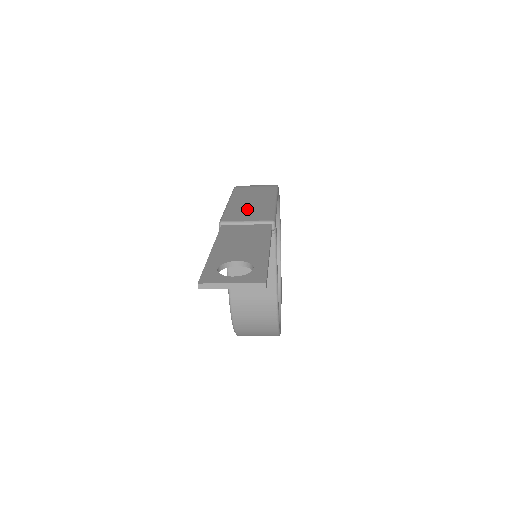
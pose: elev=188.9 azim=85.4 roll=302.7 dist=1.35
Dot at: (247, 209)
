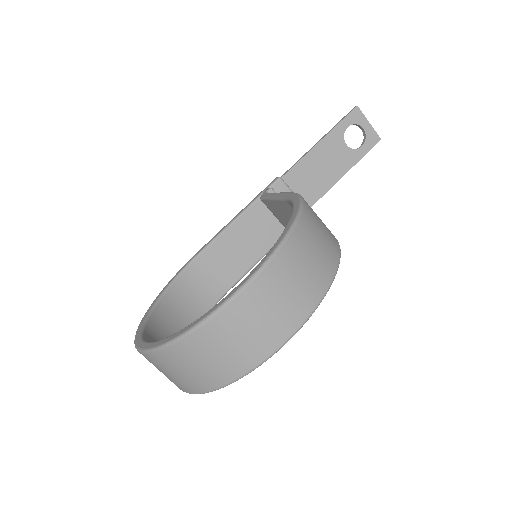
Dot at: occluded
